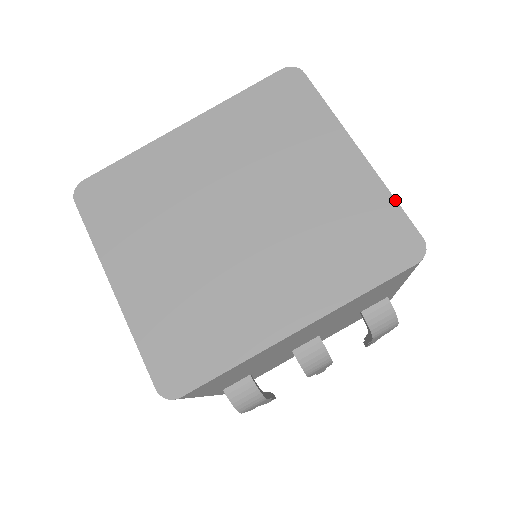
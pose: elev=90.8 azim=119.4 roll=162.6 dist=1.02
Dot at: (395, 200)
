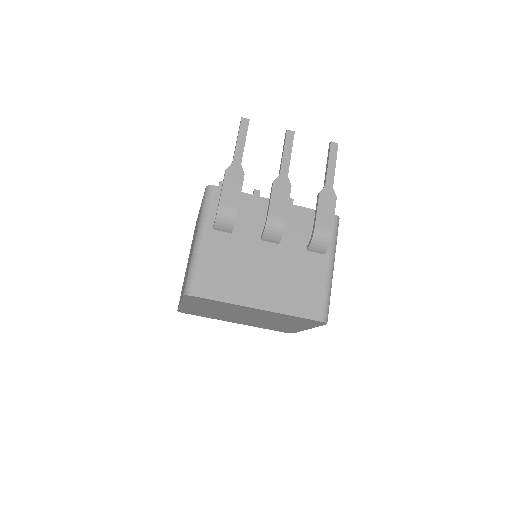
Dot at: occluded
